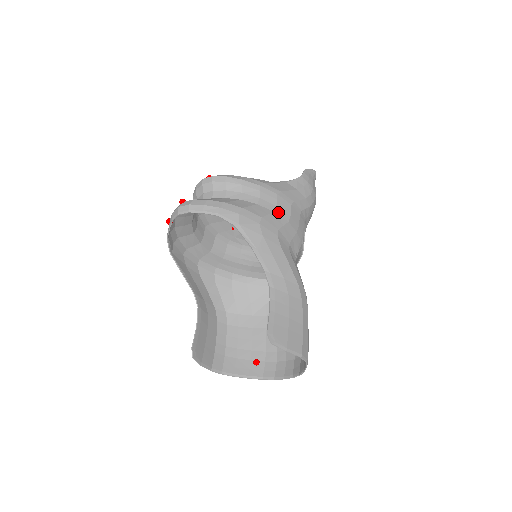
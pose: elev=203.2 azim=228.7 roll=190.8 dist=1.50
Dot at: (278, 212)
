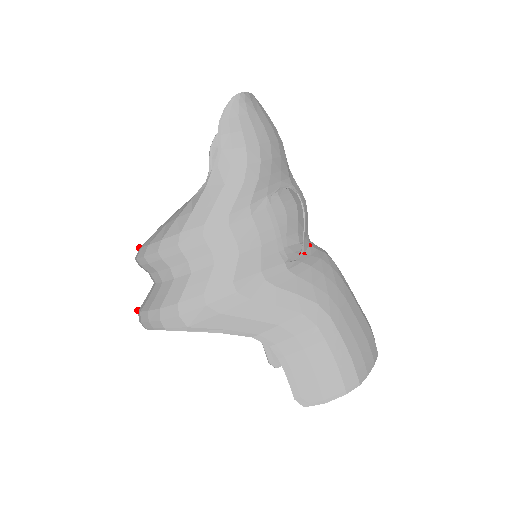
Dot at: (219, 258)
